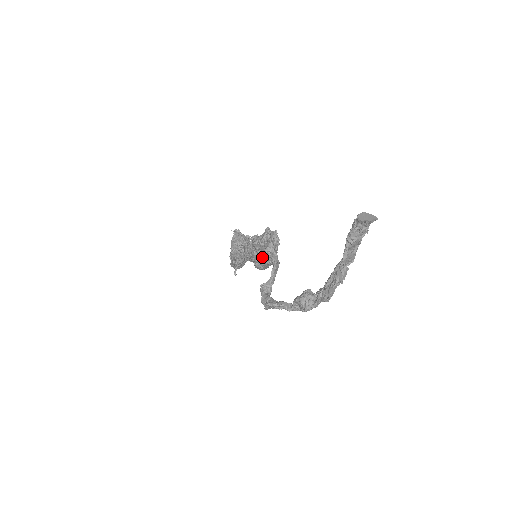
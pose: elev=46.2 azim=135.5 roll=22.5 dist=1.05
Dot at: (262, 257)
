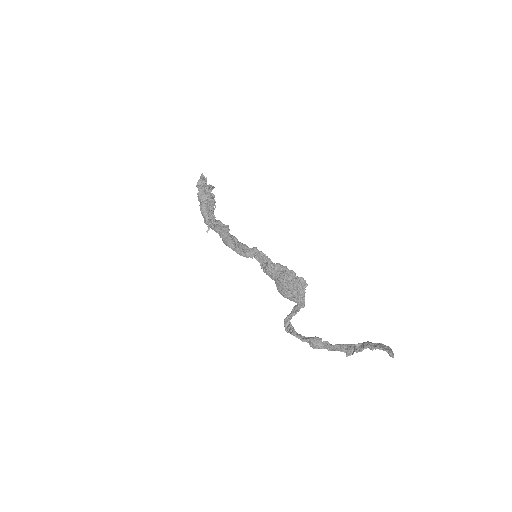
Dot at: (296, 299)
